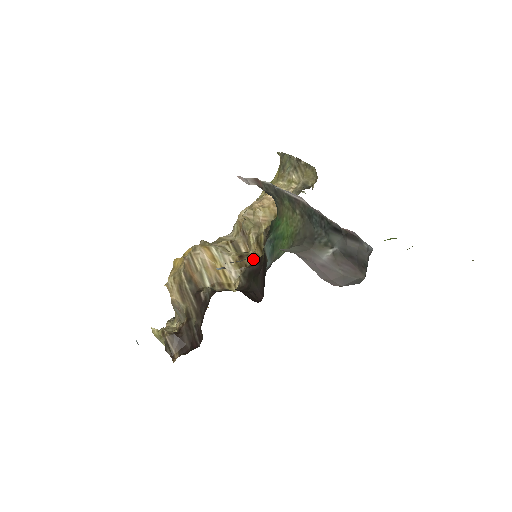
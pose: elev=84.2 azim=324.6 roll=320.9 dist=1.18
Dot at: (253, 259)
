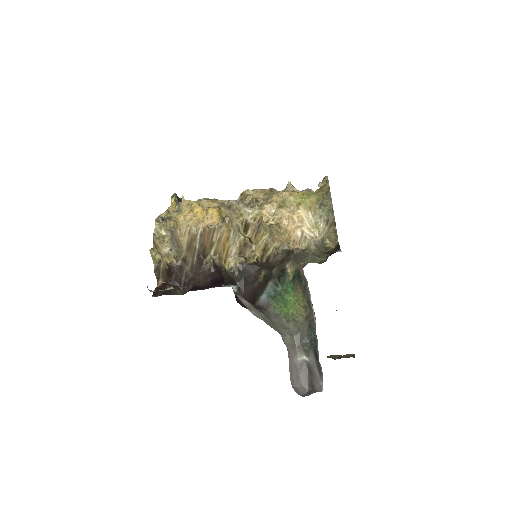
Dot at: (253, 258)
